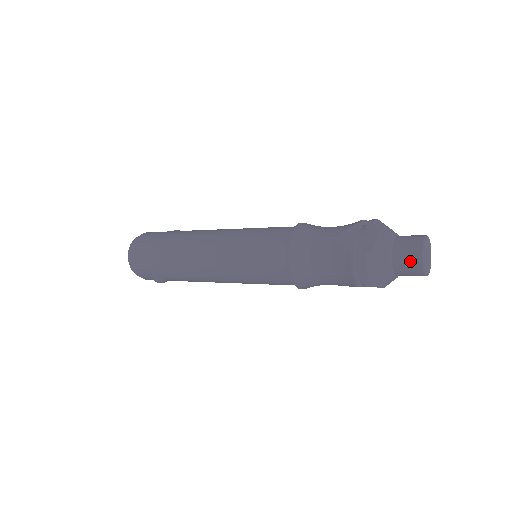
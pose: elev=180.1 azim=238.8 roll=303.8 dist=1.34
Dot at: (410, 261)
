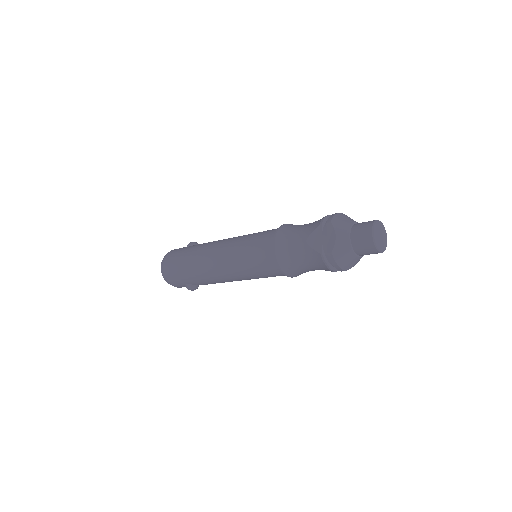
Dot at: (366, 248)
